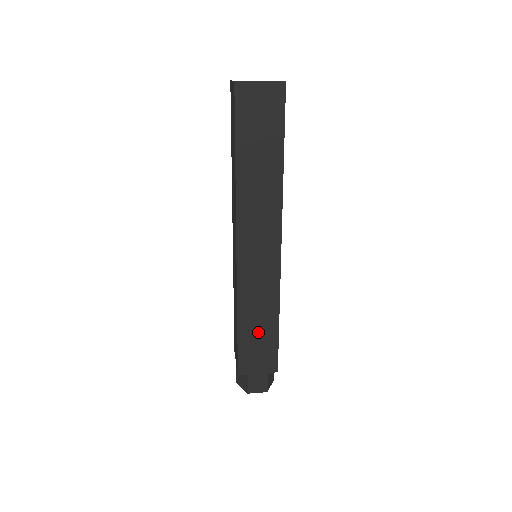
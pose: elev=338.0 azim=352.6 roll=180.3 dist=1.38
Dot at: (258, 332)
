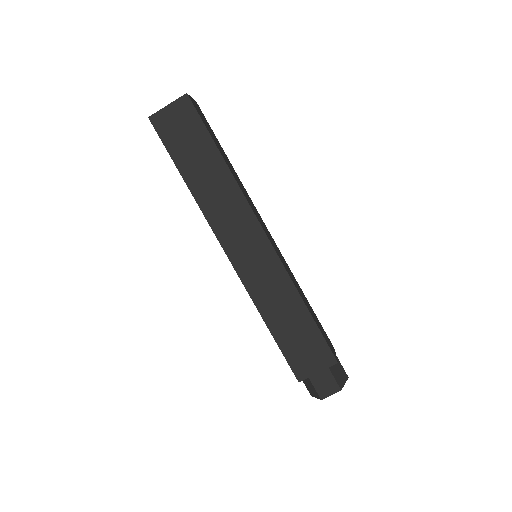
Dot at: (292, 327)
